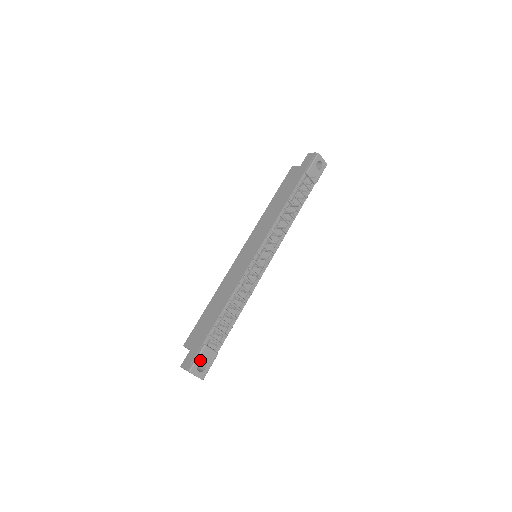
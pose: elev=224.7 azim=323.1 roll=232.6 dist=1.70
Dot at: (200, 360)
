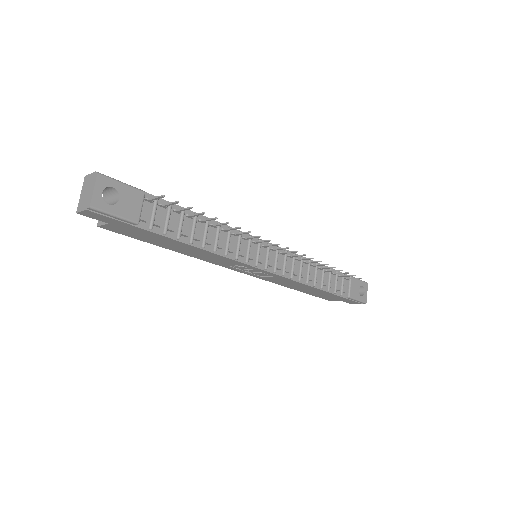
Dot at: (121, 189)
